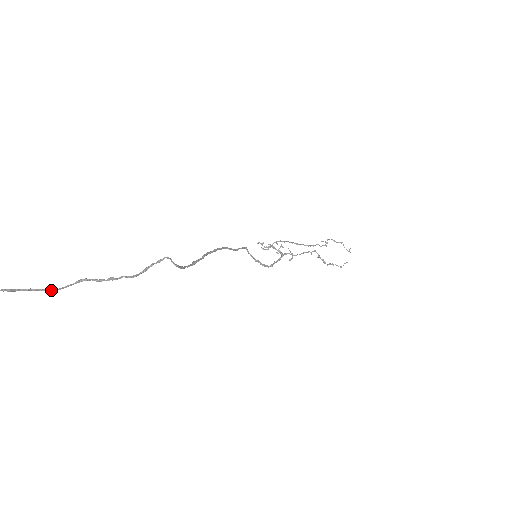
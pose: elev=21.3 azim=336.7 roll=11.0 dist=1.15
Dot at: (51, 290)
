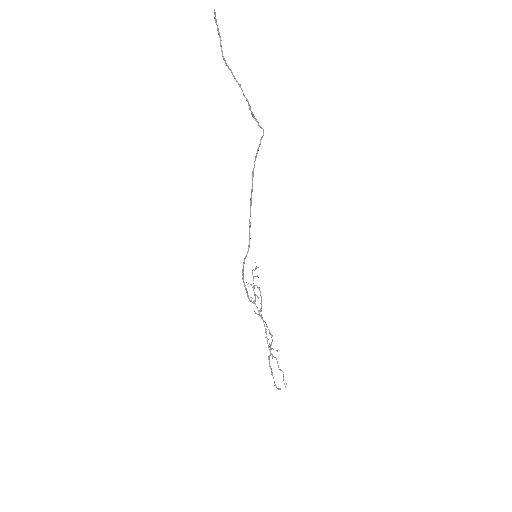
Dot at: (221, 45)
